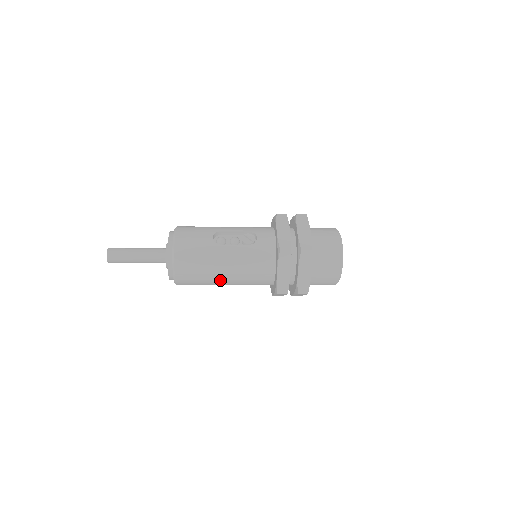
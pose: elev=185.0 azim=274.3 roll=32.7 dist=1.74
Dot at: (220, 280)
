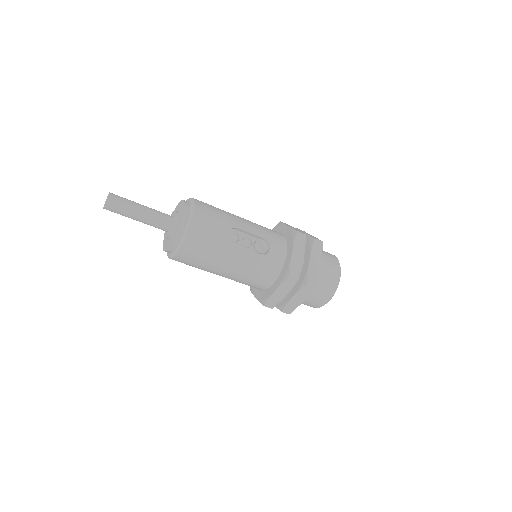
Dot at: (216, 273)
